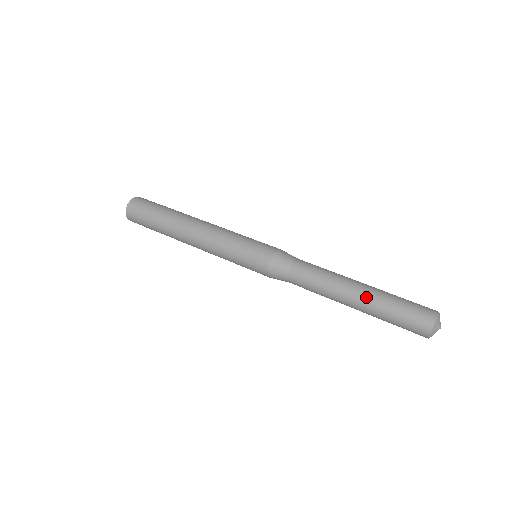
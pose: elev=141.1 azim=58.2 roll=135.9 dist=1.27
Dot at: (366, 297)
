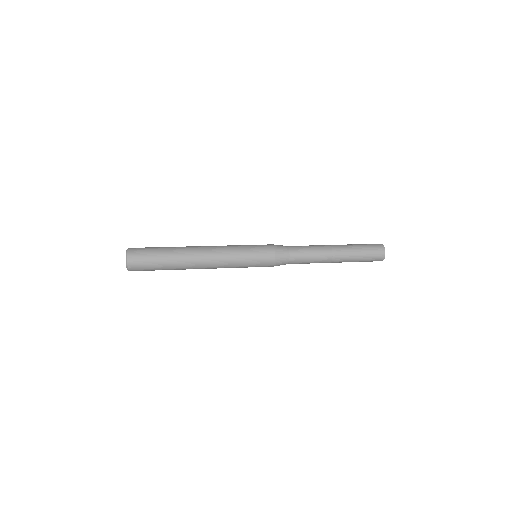
Dot at: (344, 251)
